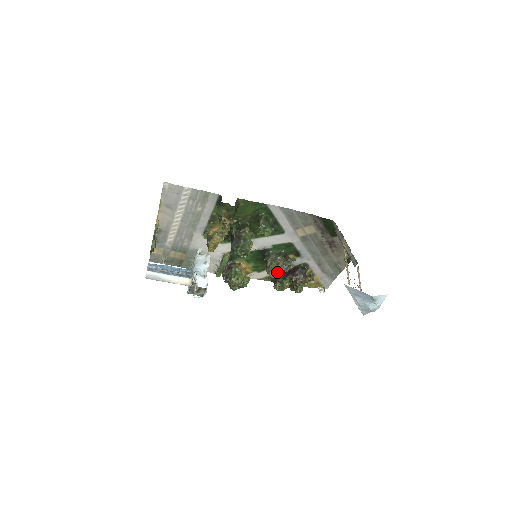
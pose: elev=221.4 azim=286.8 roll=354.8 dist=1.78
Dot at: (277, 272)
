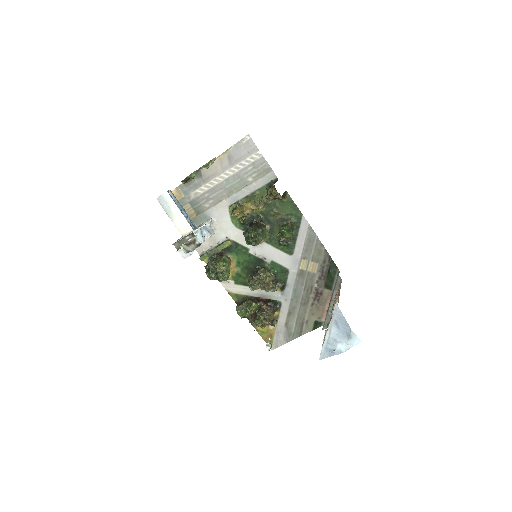
Dot at: (259, 286)
